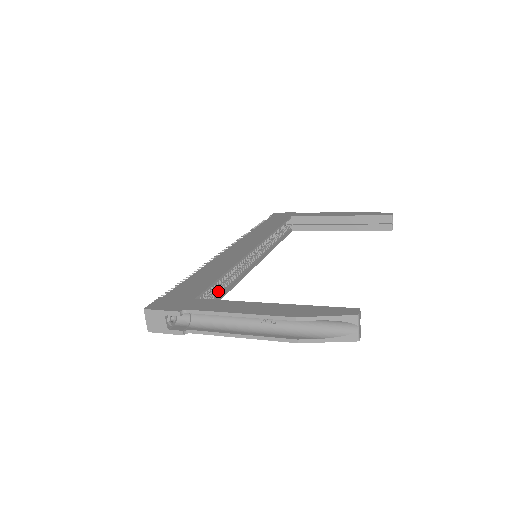
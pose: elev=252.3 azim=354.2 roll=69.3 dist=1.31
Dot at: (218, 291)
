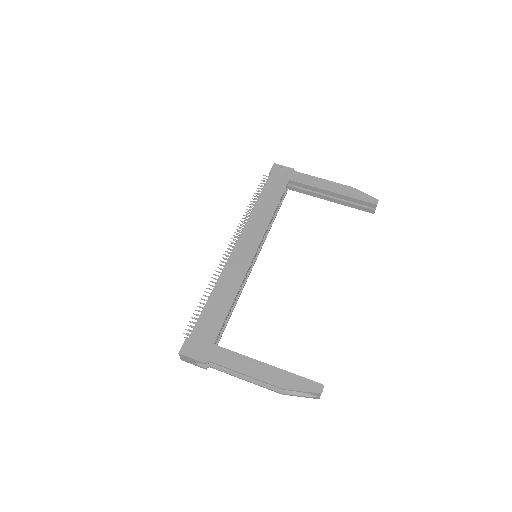
Dot at: occluded
